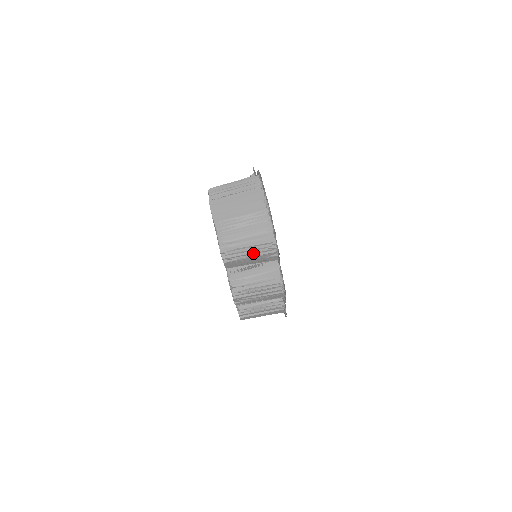
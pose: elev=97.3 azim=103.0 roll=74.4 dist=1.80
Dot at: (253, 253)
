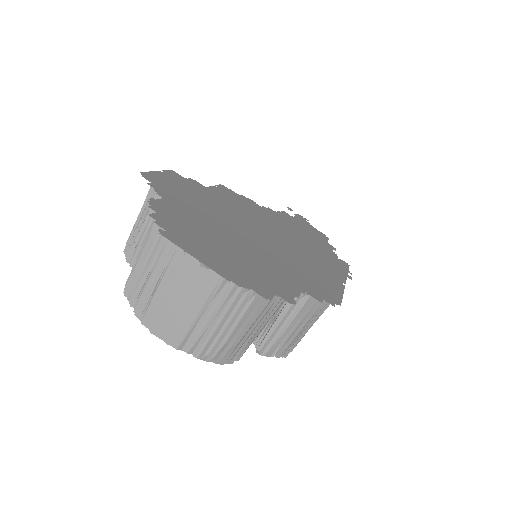
Dot at: (260, 325)
